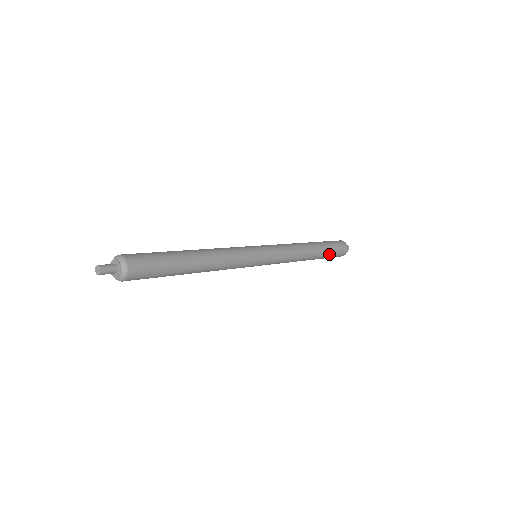
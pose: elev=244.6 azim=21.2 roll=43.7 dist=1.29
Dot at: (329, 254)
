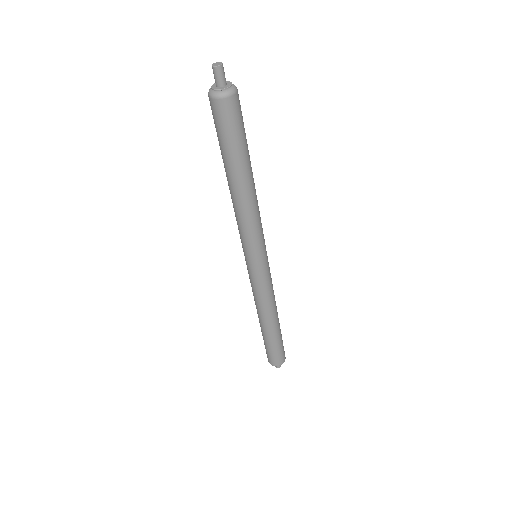
Dot at: (277, 343)
